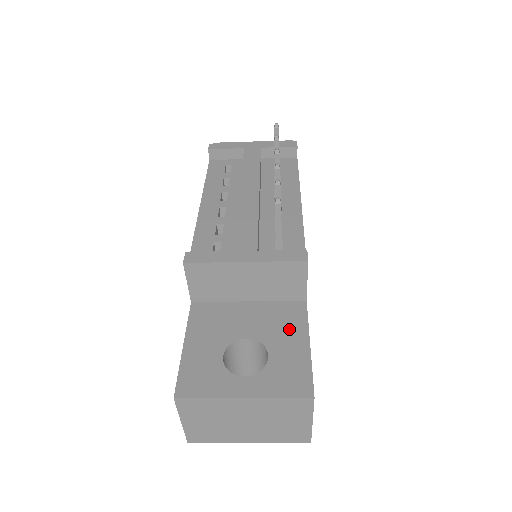
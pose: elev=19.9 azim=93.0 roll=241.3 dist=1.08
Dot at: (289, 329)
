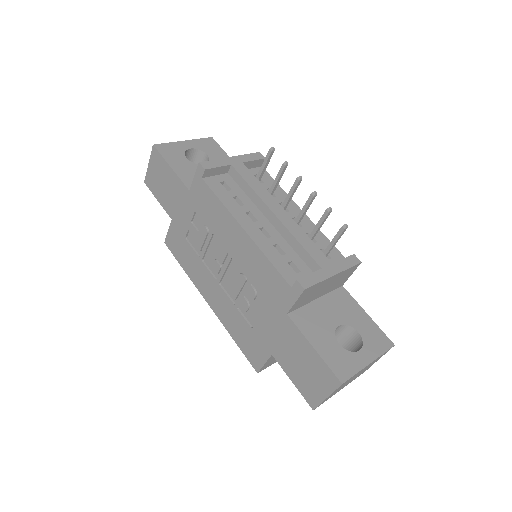
Dot at: (352, 309)
